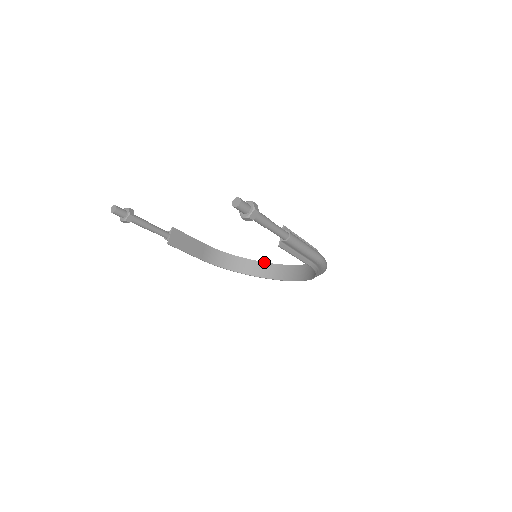
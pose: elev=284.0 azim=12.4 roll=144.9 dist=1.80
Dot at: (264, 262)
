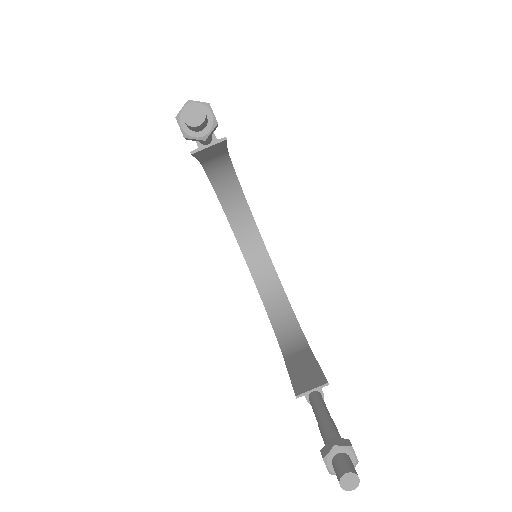
Dot at: occluded
